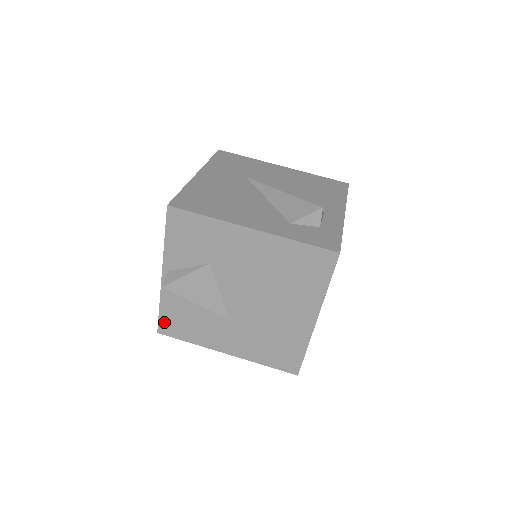
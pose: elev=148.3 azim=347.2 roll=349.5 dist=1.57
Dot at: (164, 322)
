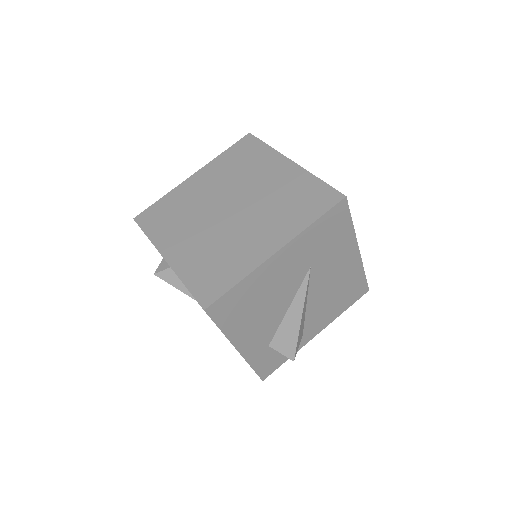
Dot at: occluded
